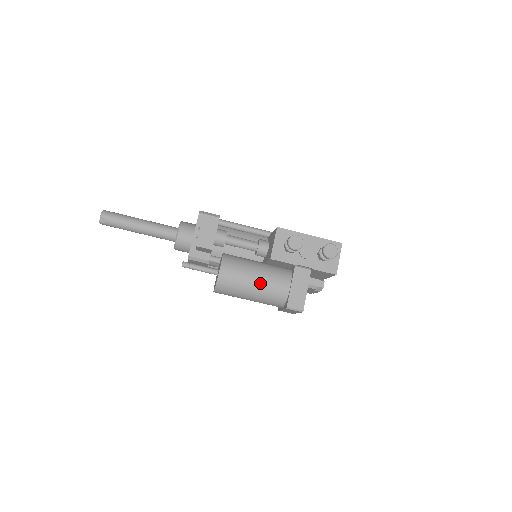
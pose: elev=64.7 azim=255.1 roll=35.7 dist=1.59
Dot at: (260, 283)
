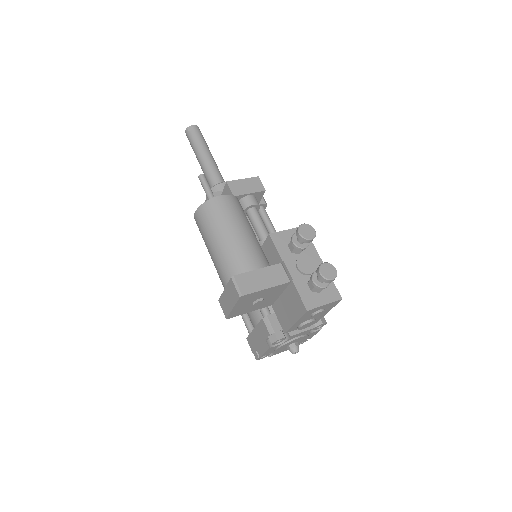
Dot at: (238, 238)
